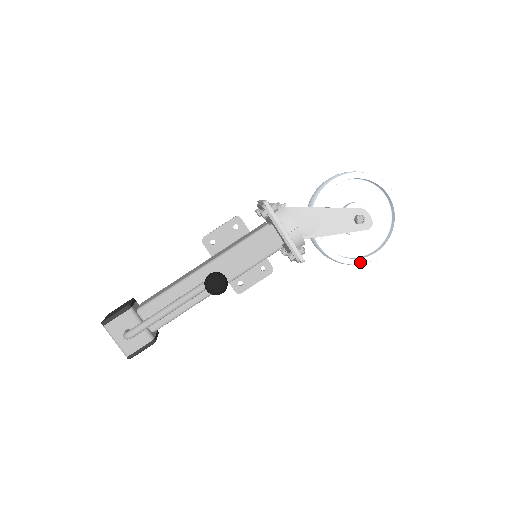
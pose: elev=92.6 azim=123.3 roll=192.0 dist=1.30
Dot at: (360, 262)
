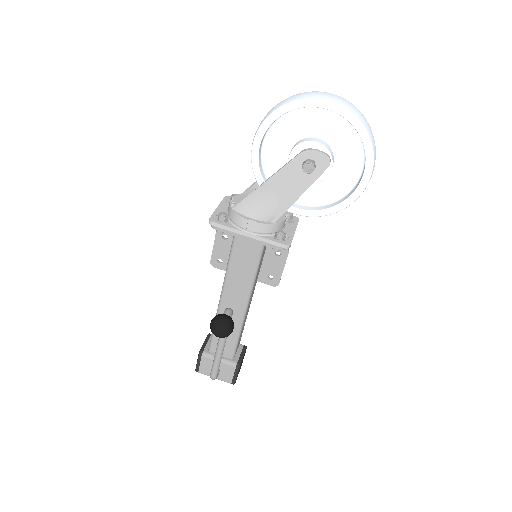
Dot at: (352, 200)
